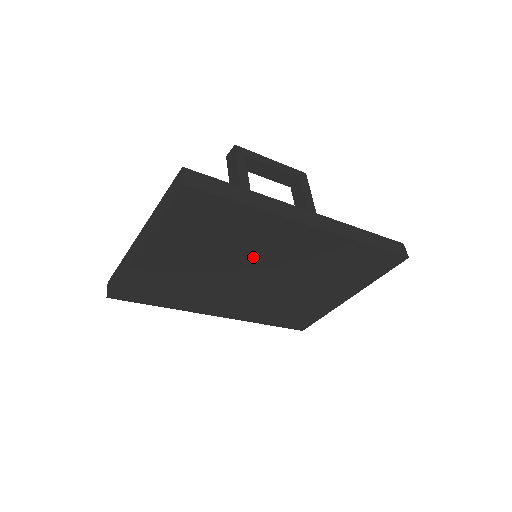
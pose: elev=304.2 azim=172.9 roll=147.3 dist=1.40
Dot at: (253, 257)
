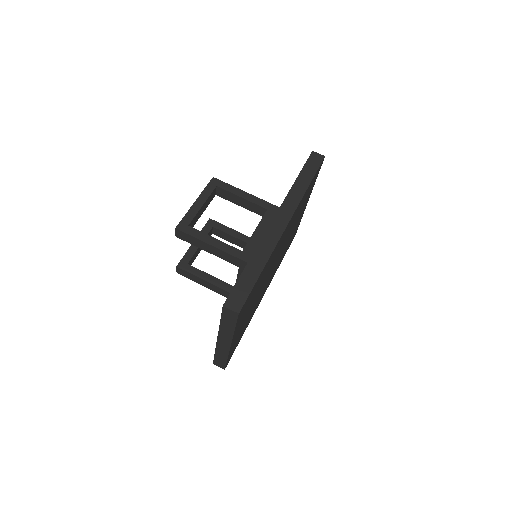
Dot at: occluded
